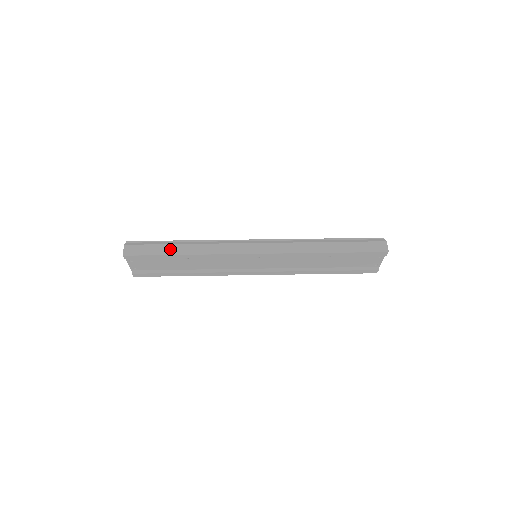
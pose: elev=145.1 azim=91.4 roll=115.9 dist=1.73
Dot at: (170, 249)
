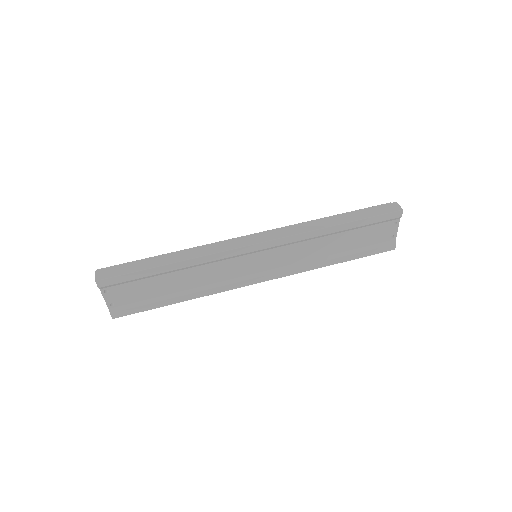
Dot at: (153, 262)
